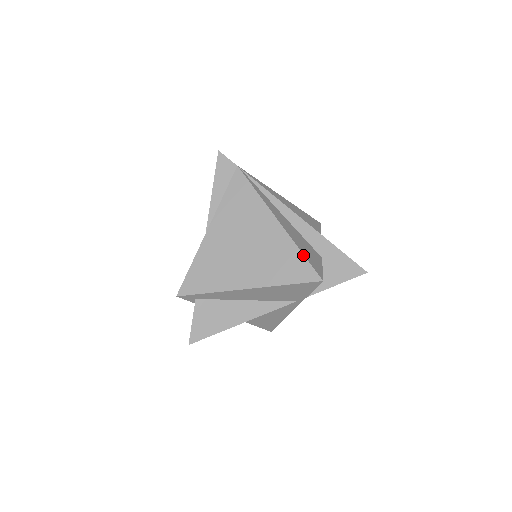
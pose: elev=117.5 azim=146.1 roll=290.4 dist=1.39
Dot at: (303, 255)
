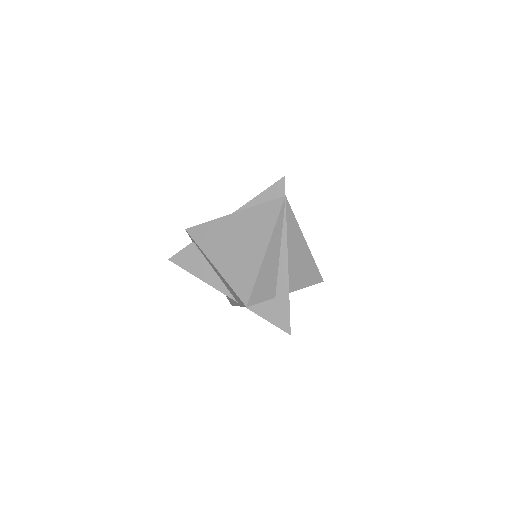
Dot at: (255, 282)
